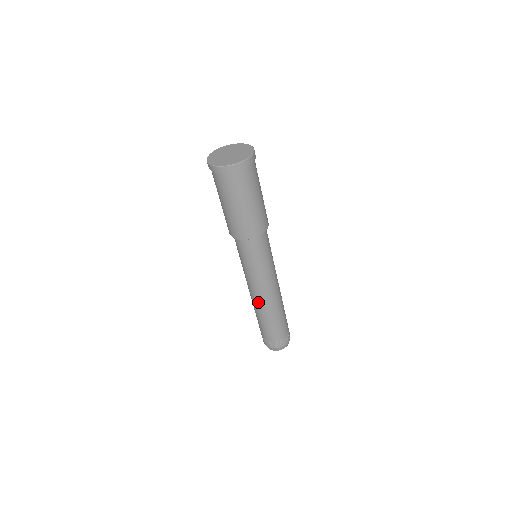
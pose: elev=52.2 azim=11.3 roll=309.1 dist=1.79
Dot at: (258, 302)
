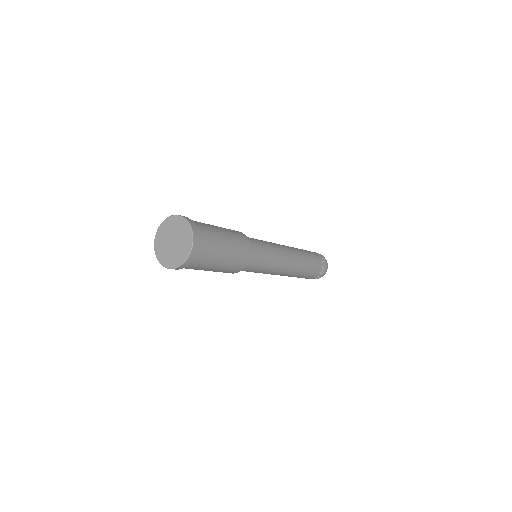
Dot at: occluded
